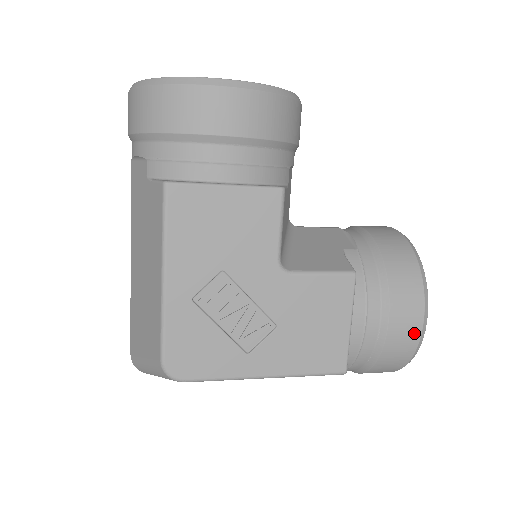
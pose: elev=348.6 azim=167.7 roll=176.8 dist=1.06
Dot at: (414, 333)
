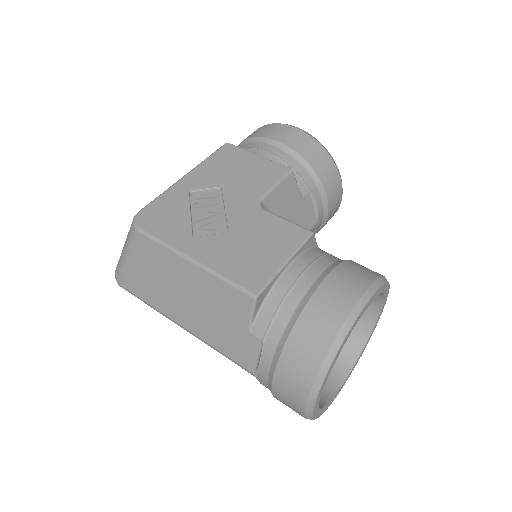
Dot at: (344, 306)
